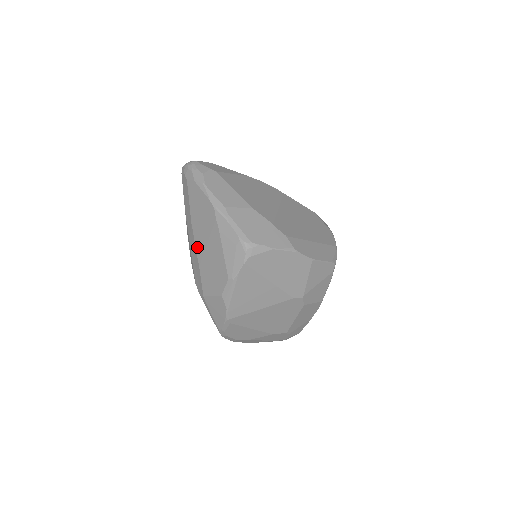
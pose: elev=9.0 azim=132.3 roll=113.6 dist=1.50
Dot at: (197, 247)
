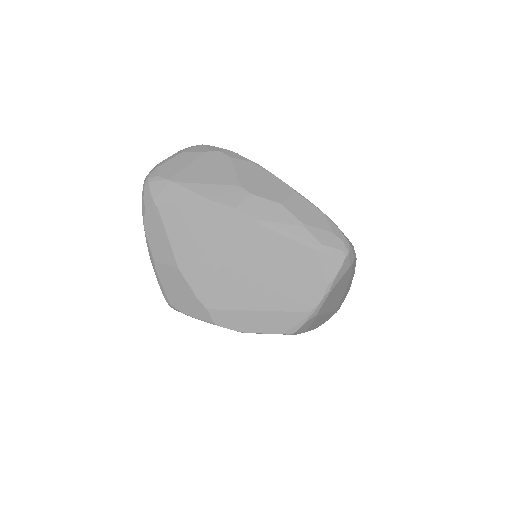
Dot at: occluded
